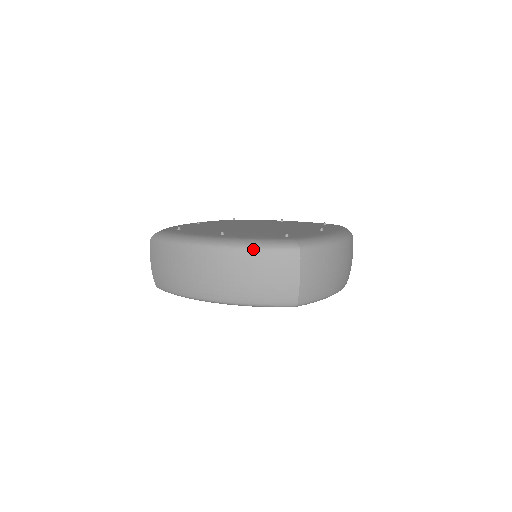
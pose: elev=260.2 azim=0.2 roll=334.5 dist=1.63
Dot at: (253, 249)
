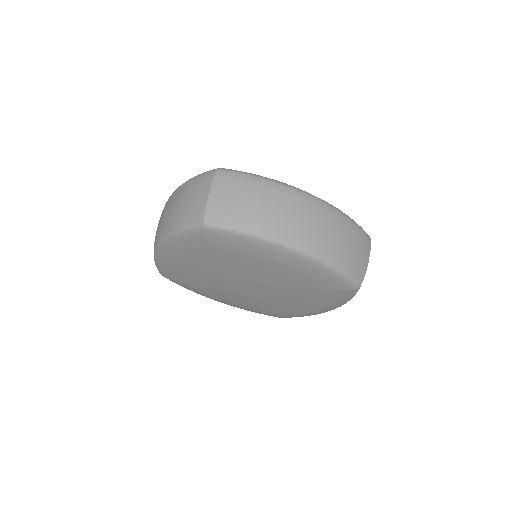
Dot at: (187, 181)
